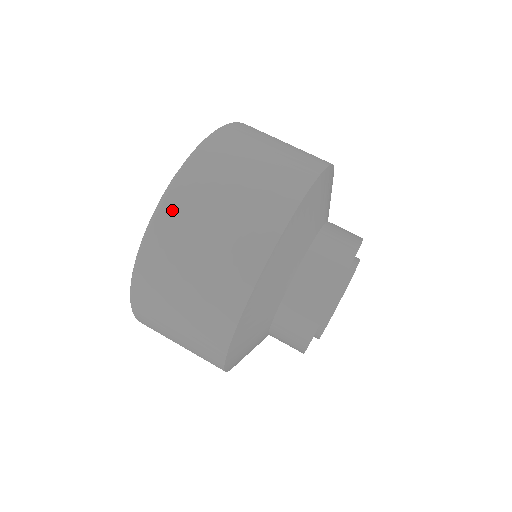
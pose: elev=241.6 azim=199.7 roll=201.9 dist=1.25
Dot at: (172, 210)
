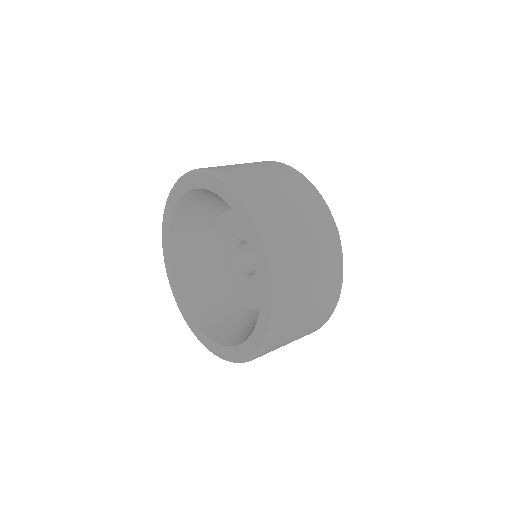
Dot at: (225, 171)
